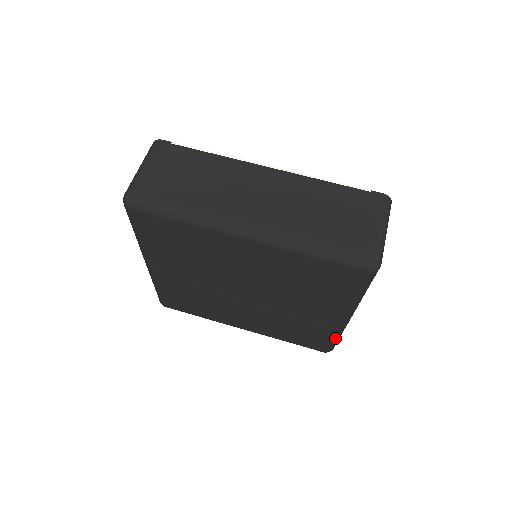
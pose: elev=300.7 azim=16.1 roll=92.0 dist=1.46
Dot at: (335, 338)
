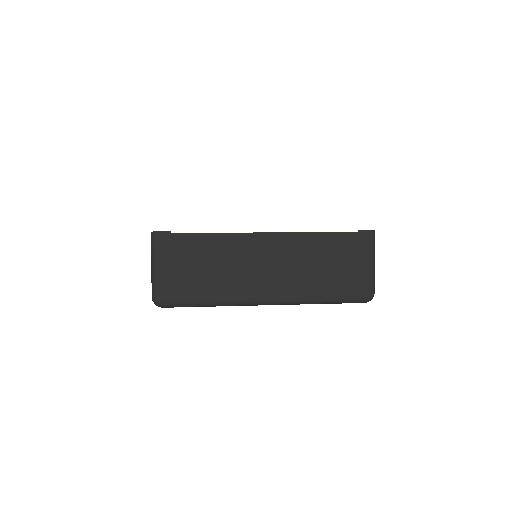
Dot at: occluded
